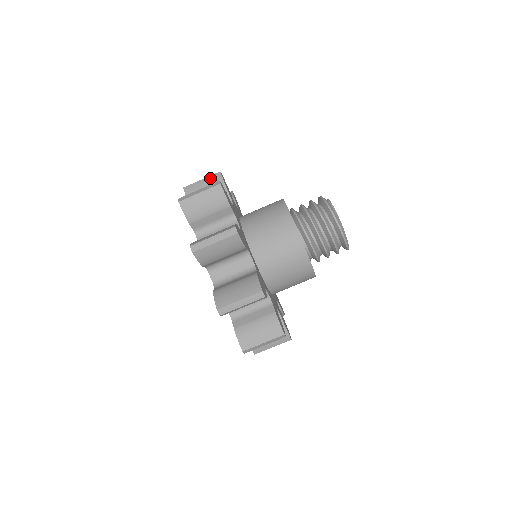
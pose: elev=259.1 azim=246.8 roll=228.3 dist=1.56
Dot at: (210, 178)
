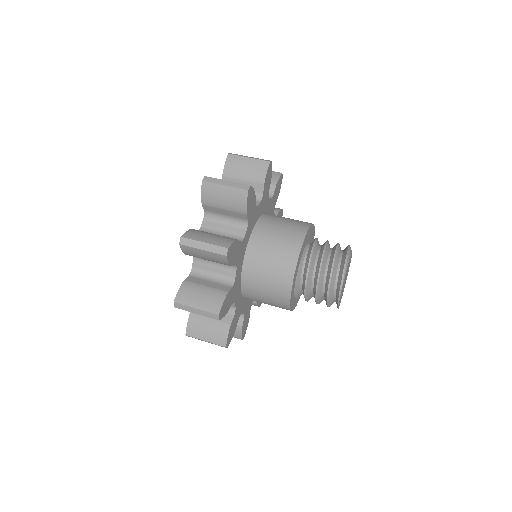
Dot at: occluded
